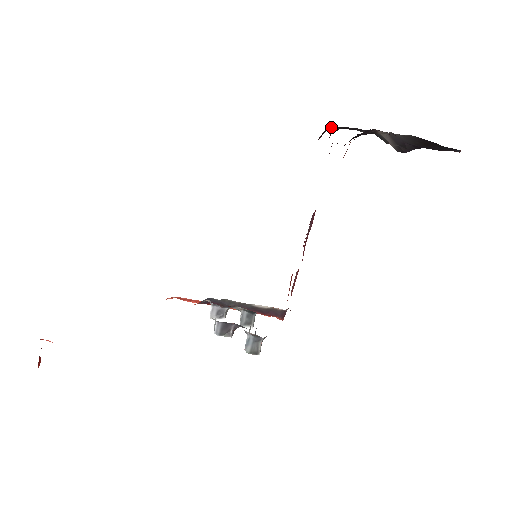
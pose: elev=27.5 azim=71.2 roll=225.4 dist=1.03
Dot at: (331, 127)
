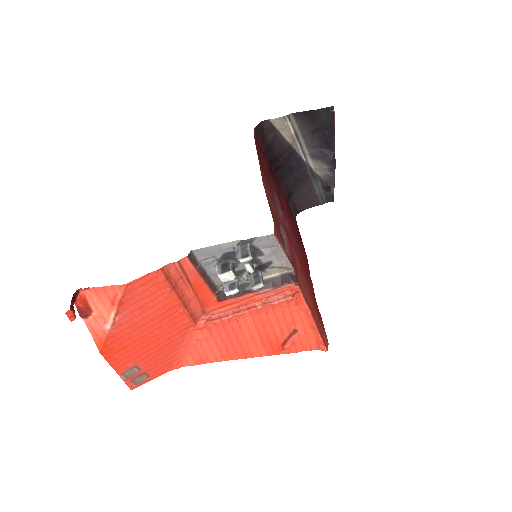
Dot at: (292, 196)
